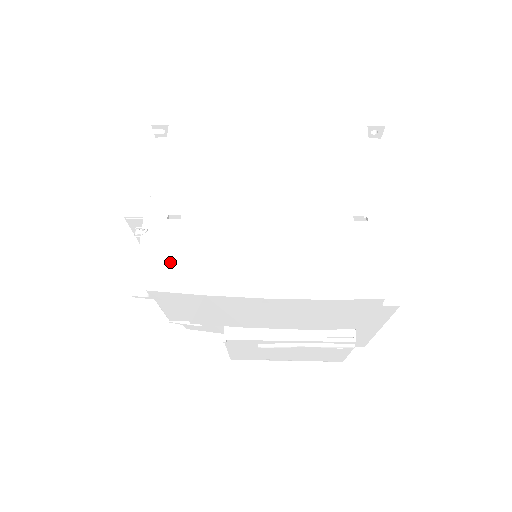
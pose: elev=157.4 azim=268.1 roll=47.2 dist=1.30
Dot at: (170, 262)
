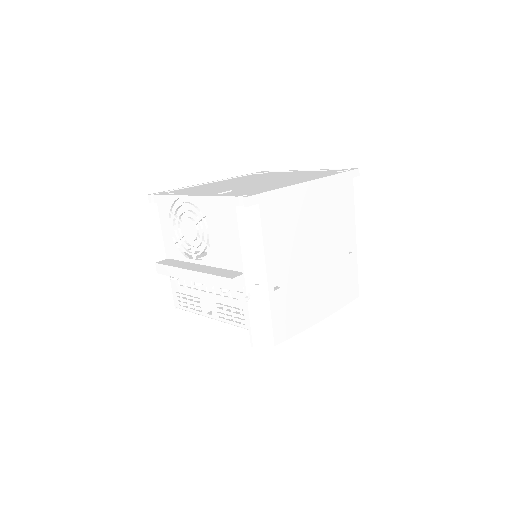
Dot at: (282, 321)
